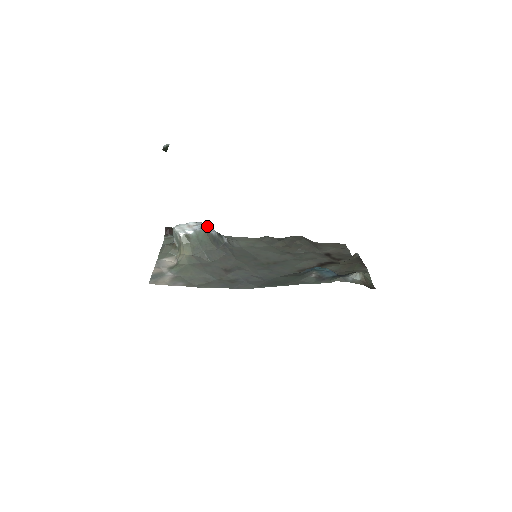
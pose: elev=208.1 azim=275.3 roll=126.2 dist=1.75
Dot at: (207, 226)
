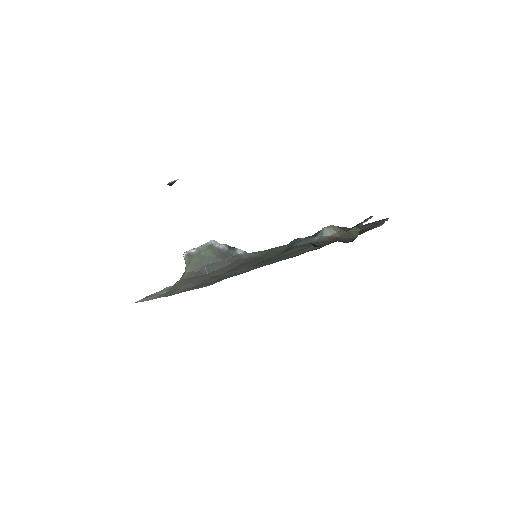
Dot at: (214, 241)
